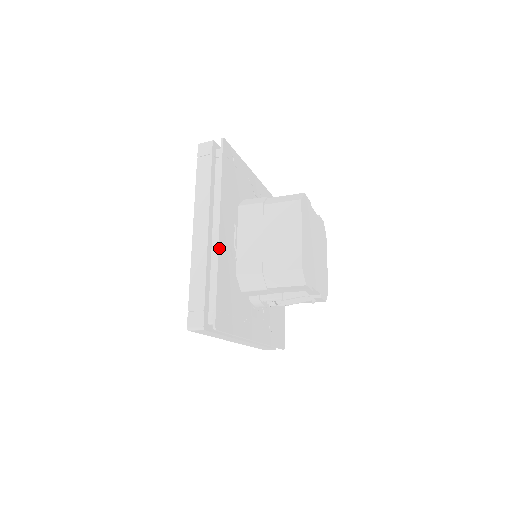
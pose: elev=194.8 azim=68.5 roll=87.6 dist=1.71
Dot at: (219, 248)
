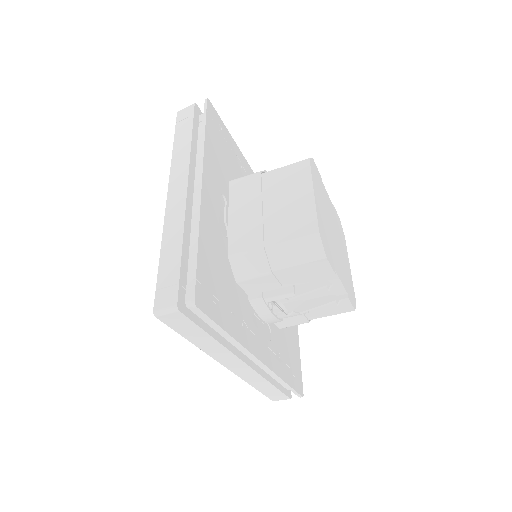
Dot at: (201, 206)
